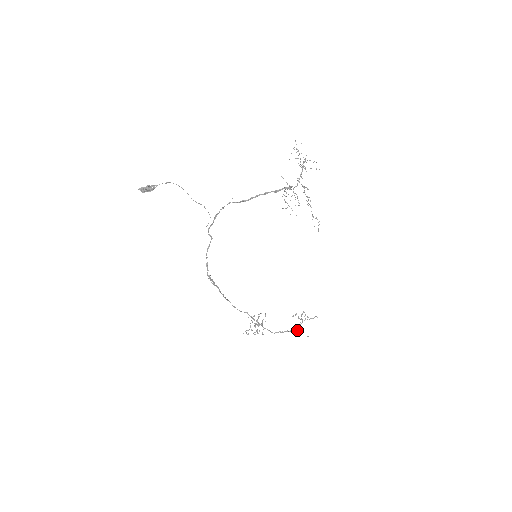
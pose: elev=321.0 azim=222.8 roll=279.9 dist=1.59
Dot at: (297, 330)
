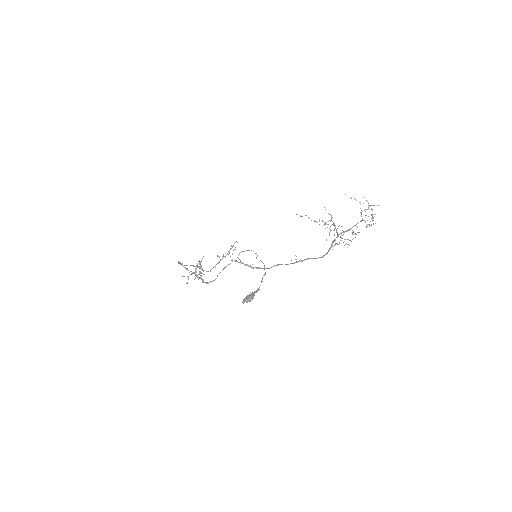
Dot at: occluded
